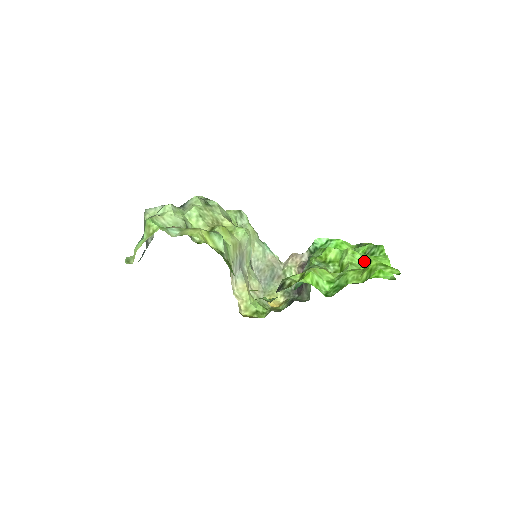
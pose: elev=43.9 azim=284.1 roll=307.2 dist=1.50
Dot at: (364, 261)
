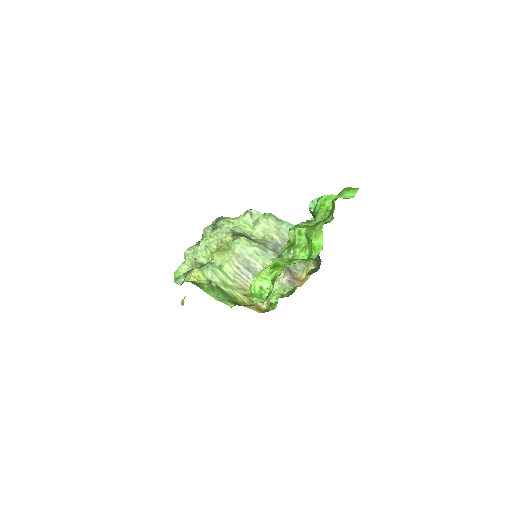
Dot at: (307, 238)
